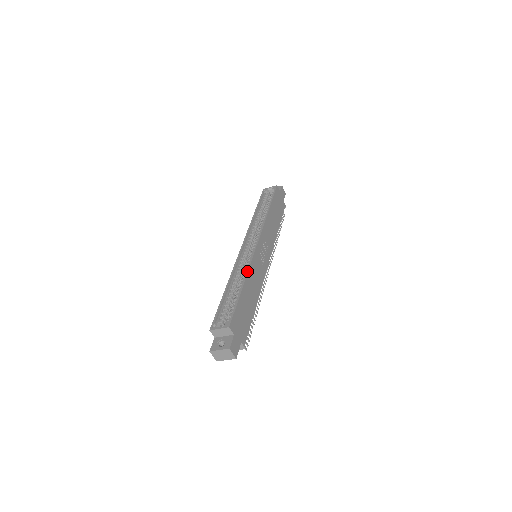
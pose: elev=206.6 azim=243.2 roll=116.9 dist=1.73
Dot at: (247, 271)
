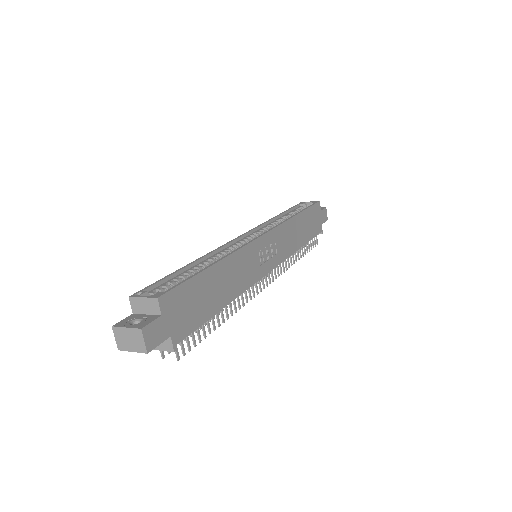
Dot at: (230, 253)
